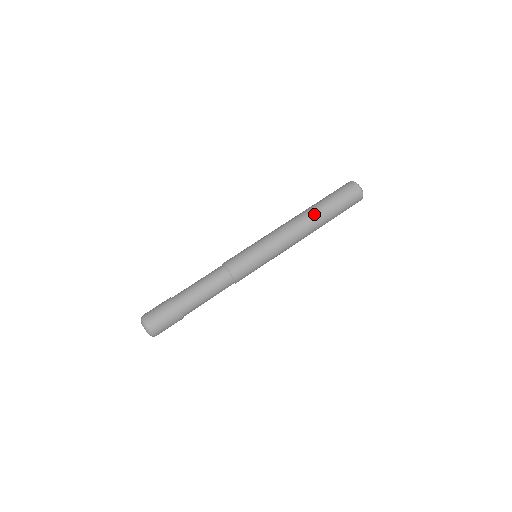
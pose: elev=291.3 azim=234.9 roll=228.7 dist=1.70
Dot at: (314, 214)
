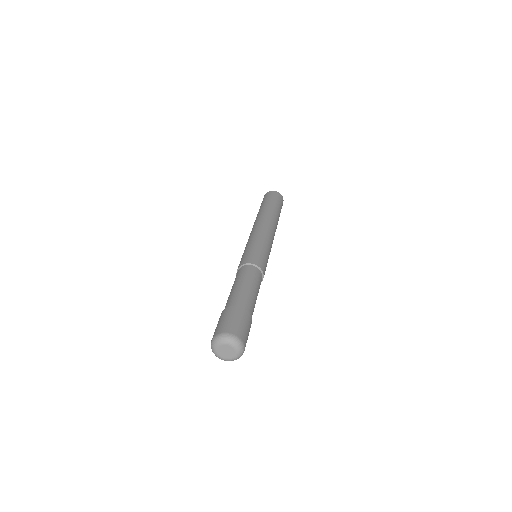
Dot at: (274, 215)
